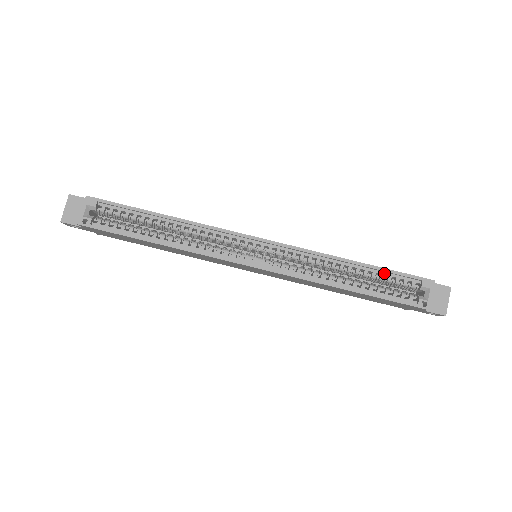
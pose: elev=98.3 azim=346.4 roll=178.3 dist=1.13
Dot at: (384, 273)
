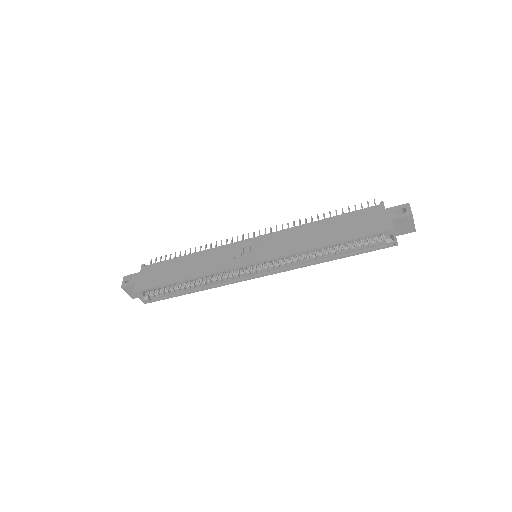
Dot at: (352, 240)
